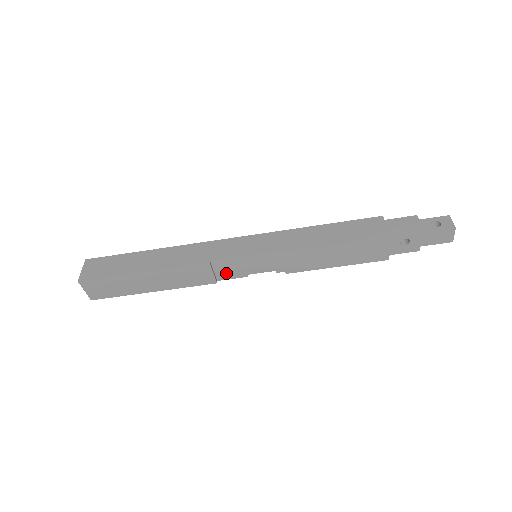
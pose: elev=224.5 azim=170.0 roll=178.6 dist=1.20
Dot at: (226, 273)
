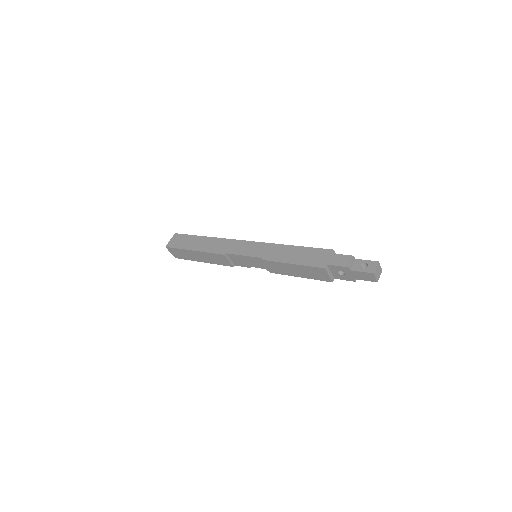
Dot at: (238, 262)
